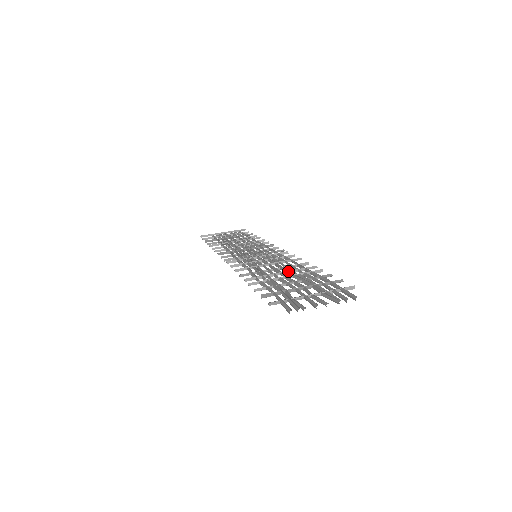
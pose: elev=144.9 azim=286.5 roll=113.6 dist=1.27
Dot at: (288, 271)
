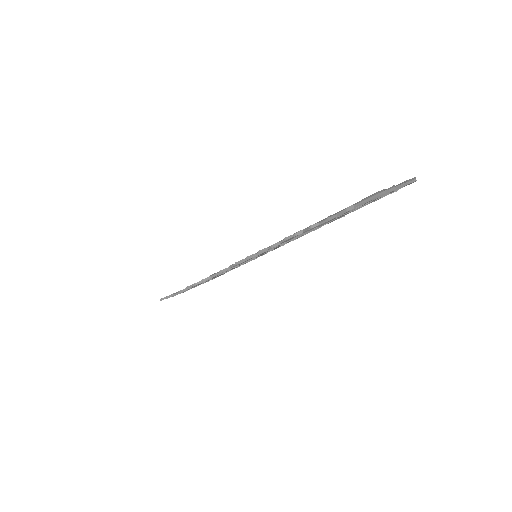
Dot at: occluded
